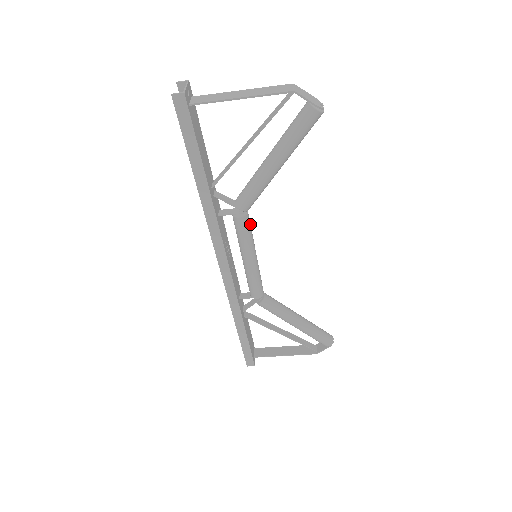
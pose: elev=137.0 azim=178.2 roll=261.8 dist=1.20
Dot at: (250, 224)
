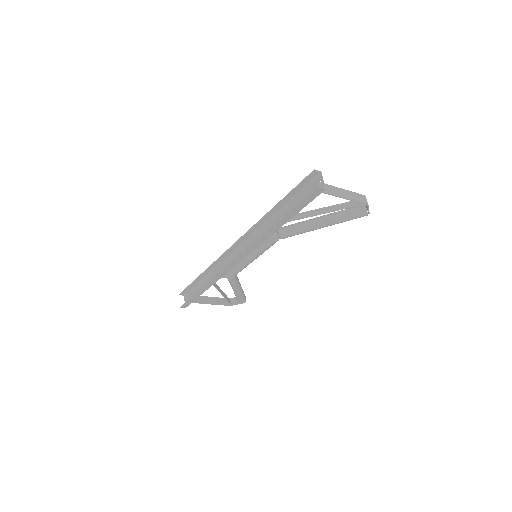
Dot at: occluded
